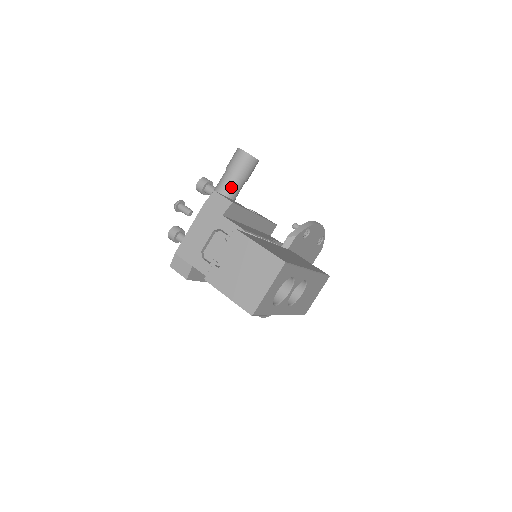
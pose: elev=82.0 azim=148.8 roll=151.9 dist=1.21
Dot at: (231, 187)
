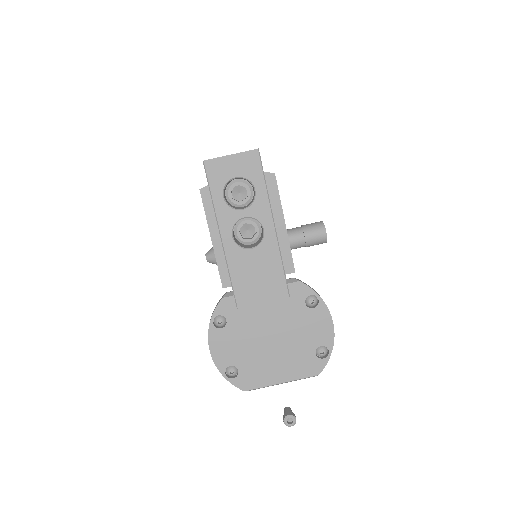
Dot at: (291, 232)
